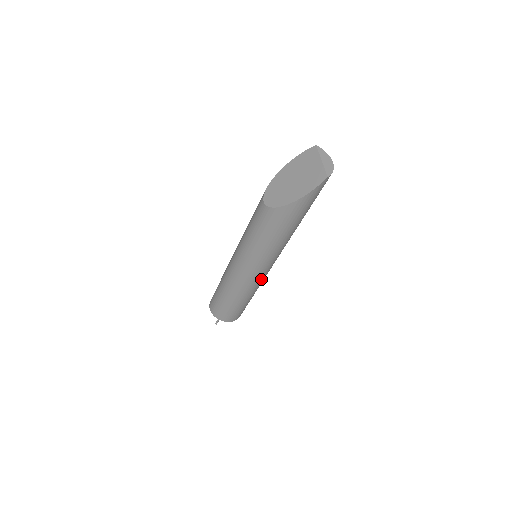
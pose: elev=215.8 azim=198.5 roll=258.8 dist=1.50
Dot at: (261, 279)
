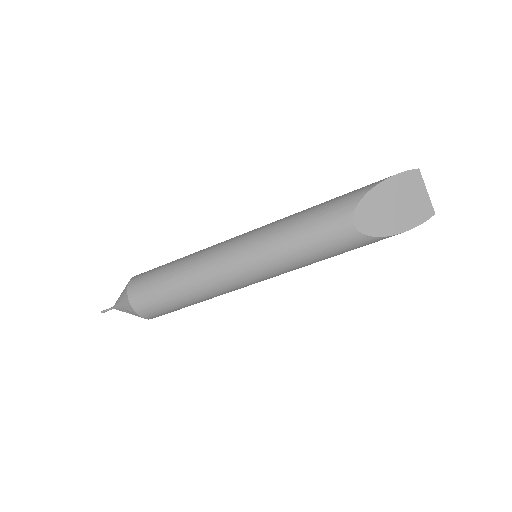
Dot at: occluded
